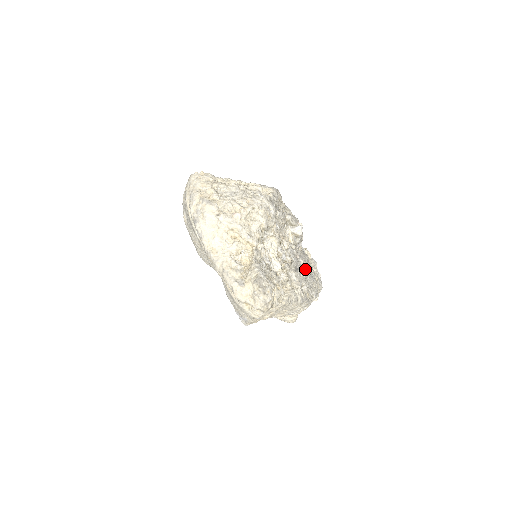
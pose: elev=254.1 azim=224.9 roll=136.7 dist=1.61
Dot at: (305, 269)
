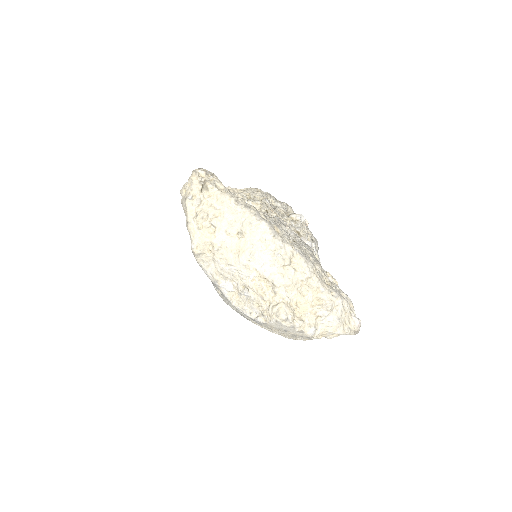
Dot at: (297, 241)
